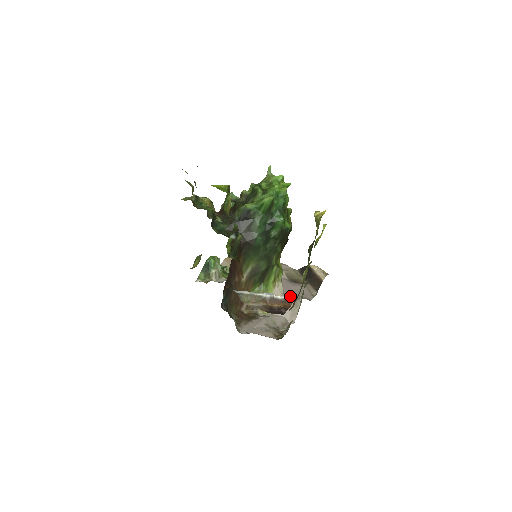
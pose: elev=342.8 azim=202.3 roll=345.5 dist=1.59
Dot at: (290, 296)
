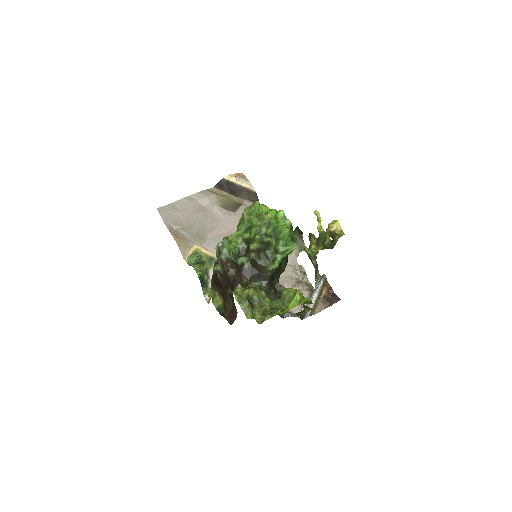
Dot at: occluded
